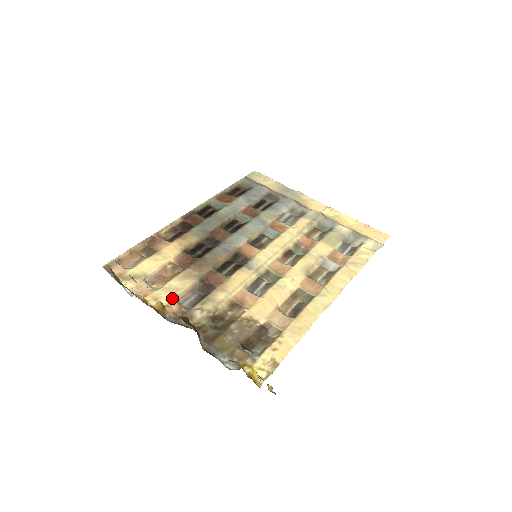
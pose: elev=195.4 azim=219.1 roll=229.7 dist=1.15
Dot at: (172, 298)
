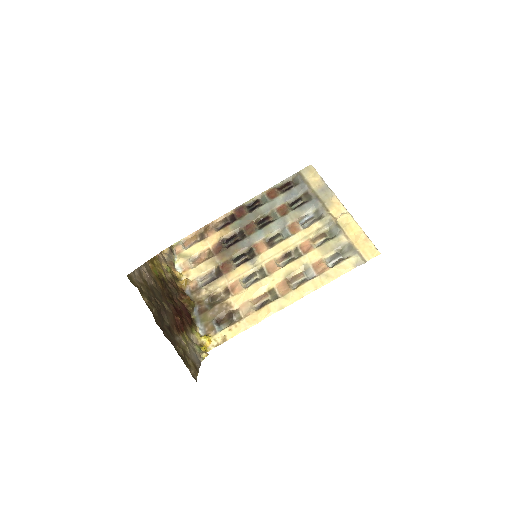
Dot at: (196, 277)
